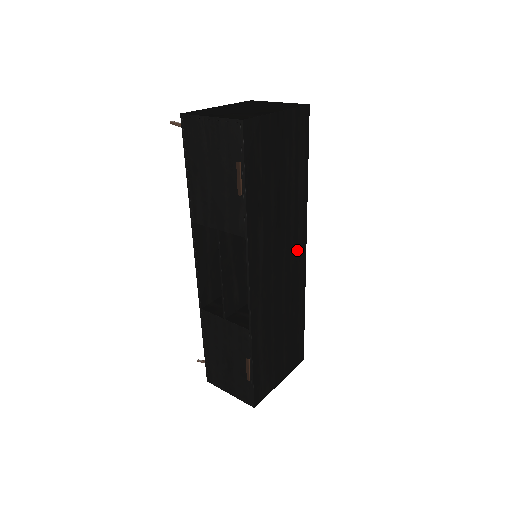
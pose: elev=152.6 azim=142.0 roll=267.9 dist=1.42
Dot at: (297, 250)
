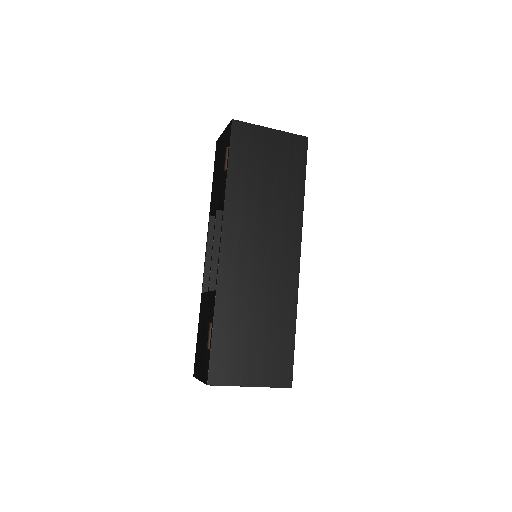
Dot at: (287, 250)
